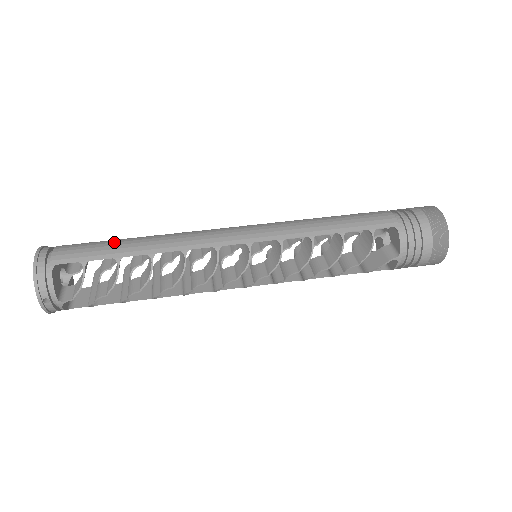
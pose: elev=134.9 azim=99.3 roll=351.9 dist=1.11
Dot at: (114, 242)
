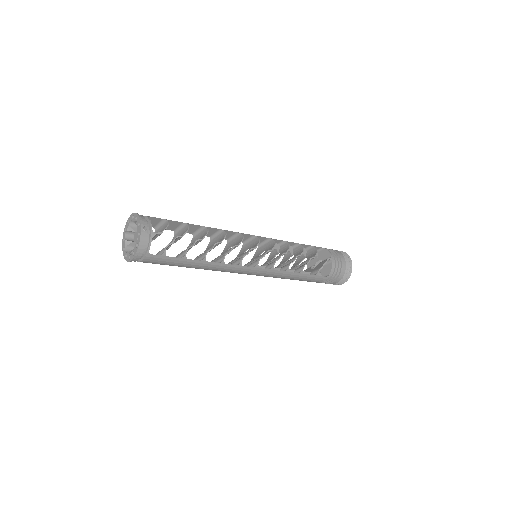
Dot at: (176, 226)
